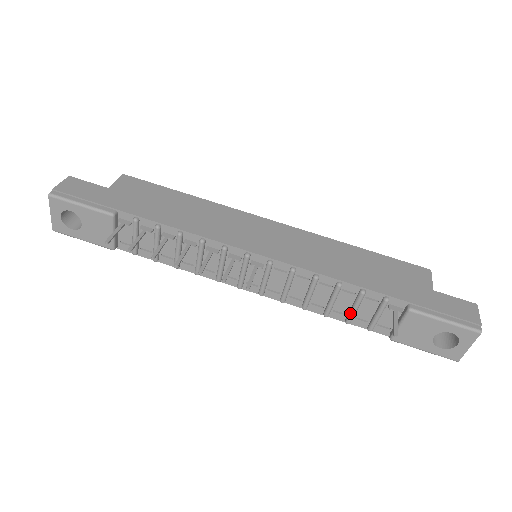
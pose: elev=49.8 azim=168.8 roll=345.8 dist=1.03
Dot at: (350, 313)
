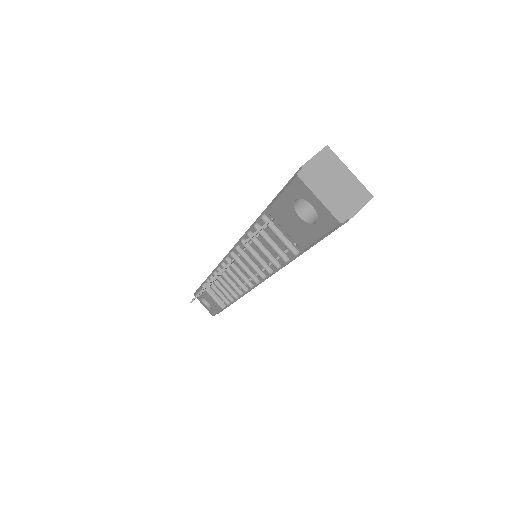
Dot at: (274, 251)
